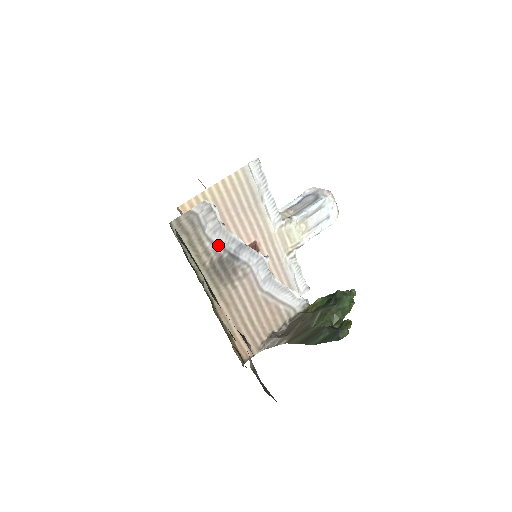
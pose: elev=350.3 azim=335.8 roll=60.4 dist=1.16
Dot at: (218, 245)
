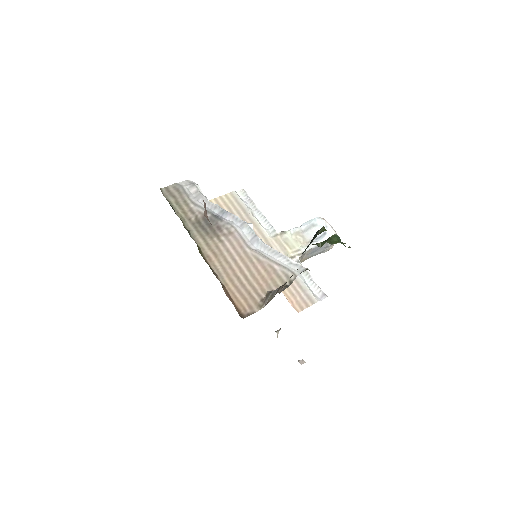
Dot at: (201, 208)
